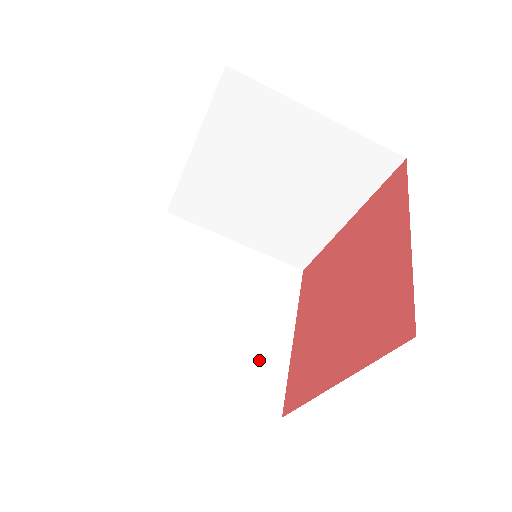
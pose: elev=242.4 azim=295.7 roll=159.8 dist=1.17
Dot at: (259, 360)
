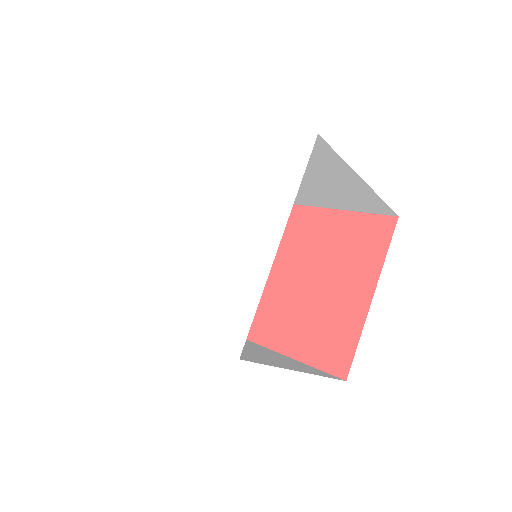
Dot at: occluded
